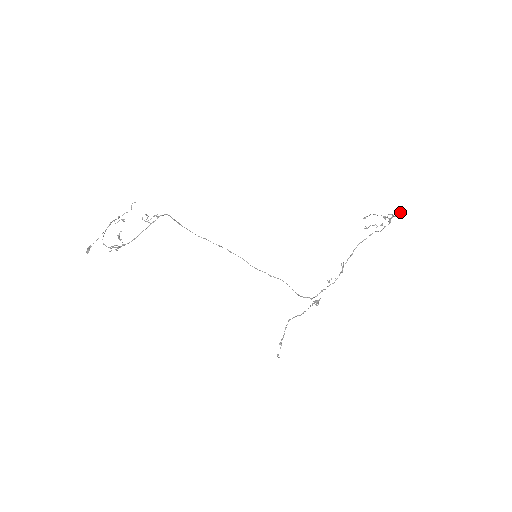
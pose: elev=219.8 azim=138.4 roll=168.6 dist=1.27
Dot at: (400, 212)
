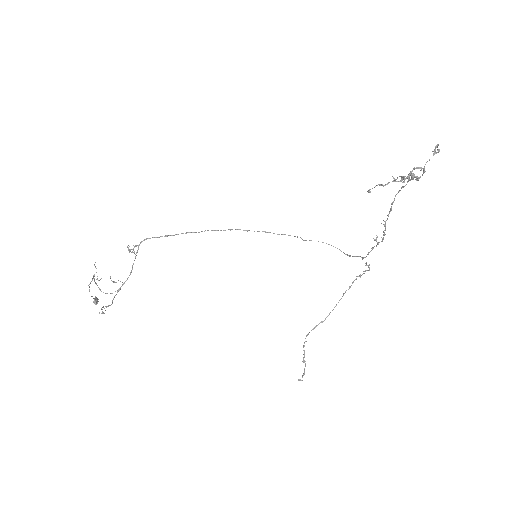
Dot at: (438, 150)
